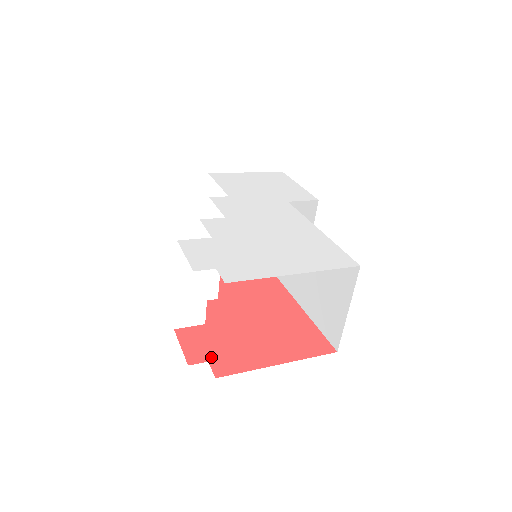
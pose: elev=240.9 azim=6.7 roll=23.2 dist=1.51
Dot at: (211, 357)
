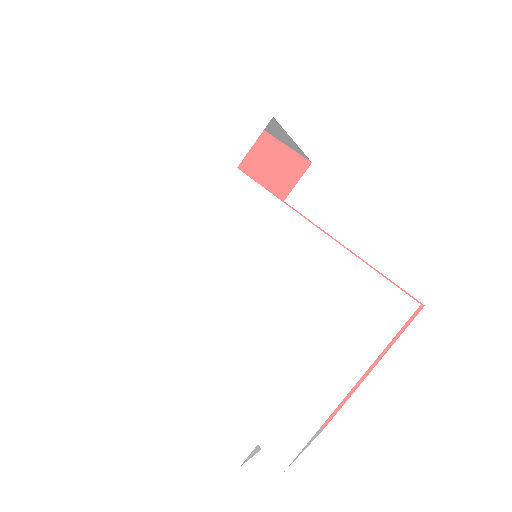
Dot at: occluded
